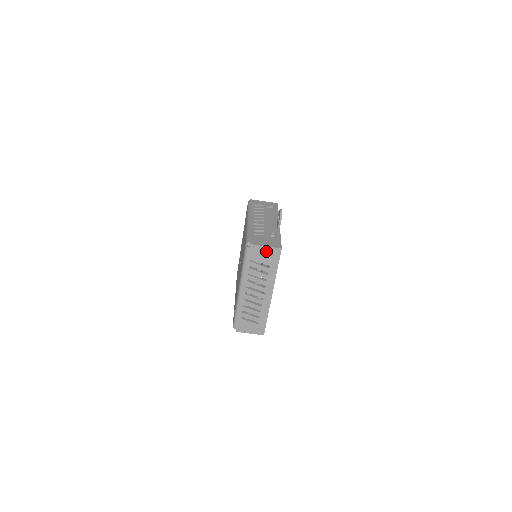
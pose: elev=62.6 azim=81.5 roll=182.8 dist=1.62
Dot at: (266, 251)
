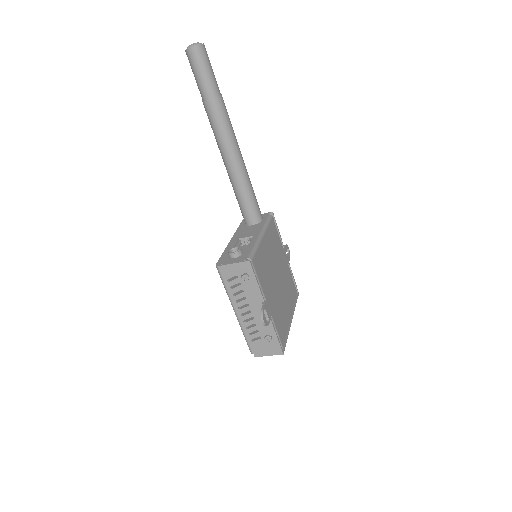
Dot at: occluded
